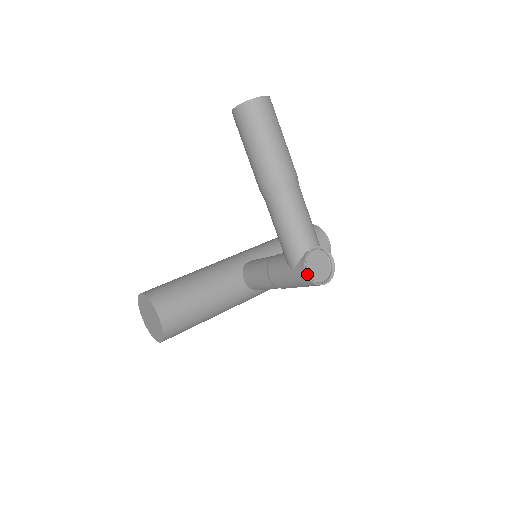
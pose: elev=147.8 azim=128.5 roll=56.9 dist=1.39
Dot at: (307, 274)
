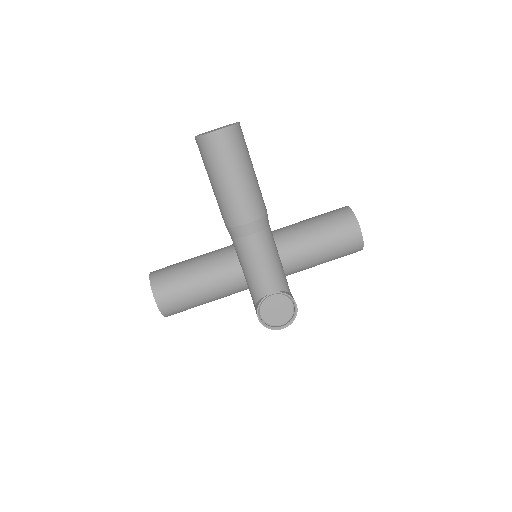
Dot at: (259, 319)
